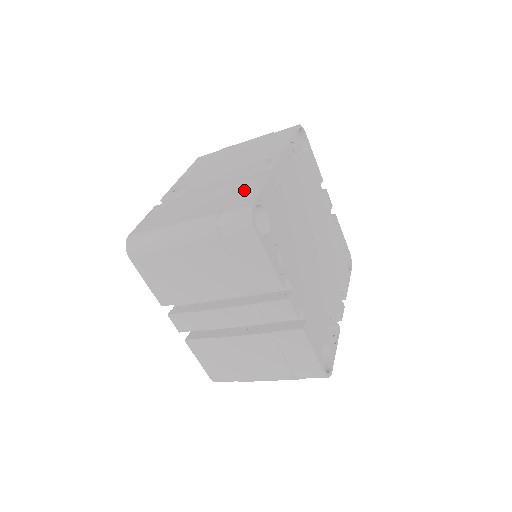
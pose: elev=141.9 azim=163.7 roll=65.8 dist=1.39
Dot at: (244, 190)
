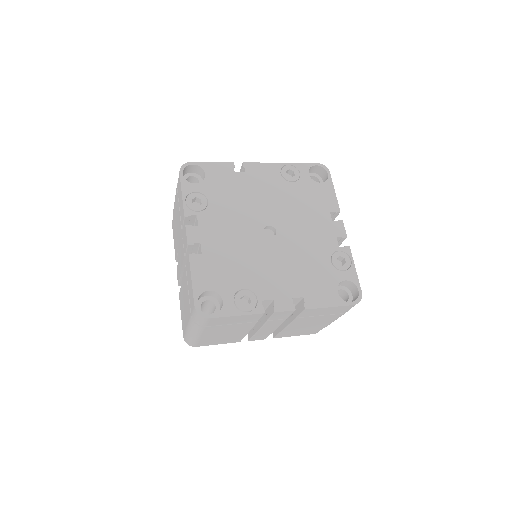
Dot at: occluded
